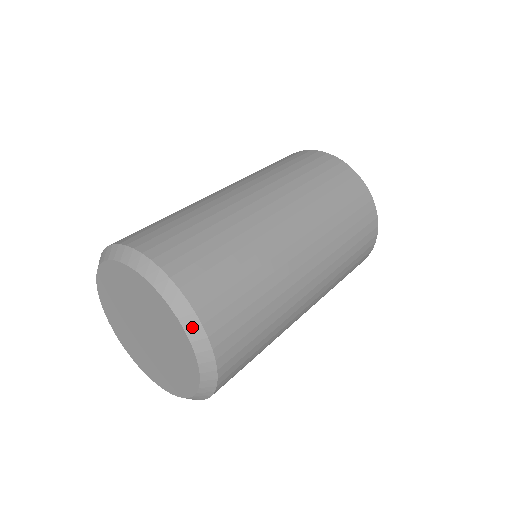
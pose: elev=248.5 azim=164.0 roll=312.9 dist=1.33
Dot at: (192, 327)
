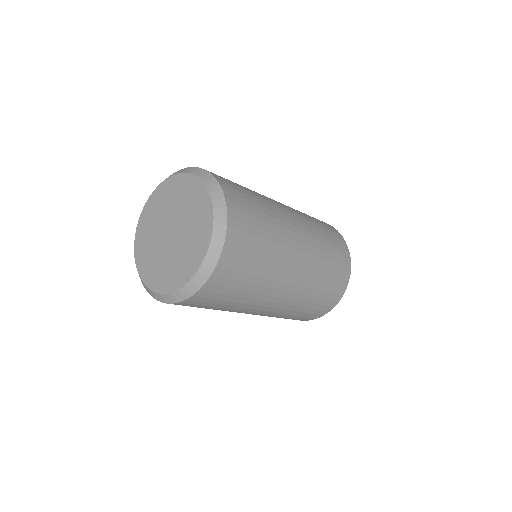
Dot at: (215, 191)
